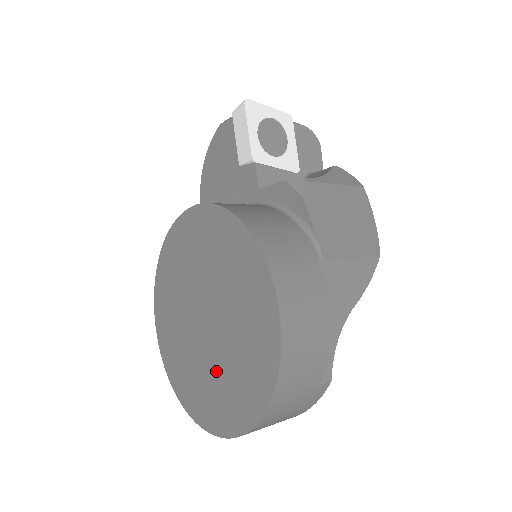
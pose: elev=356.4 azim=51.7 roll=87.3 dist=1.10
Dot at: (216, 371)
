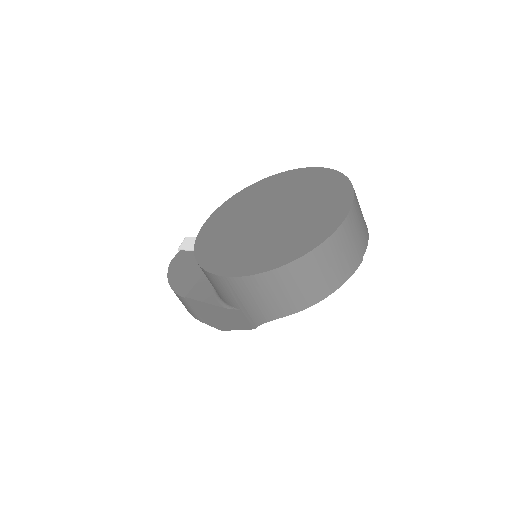
Dot at: (306, 209)
